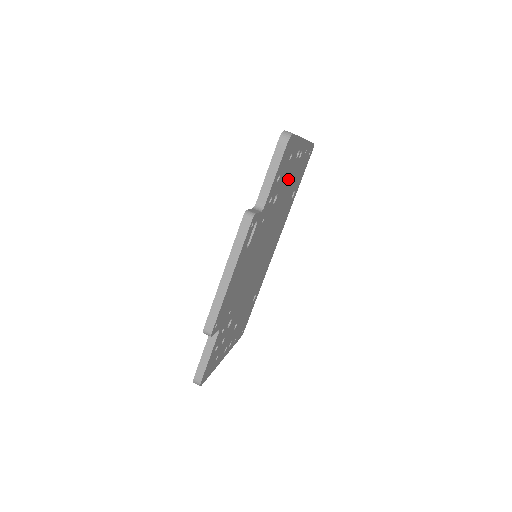
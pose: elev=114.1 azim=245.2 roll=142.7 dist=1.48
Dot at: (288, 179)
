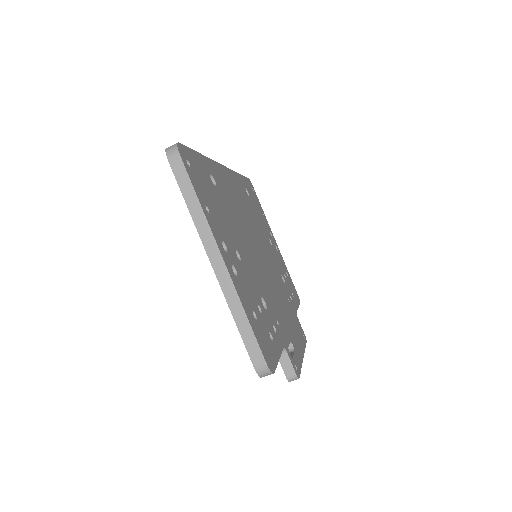
Dot at: (242, 268)
